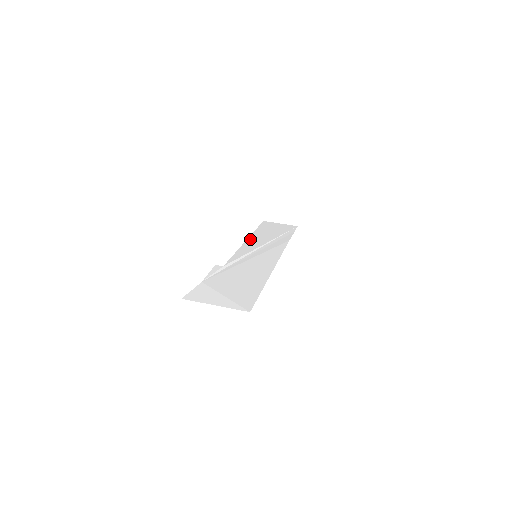
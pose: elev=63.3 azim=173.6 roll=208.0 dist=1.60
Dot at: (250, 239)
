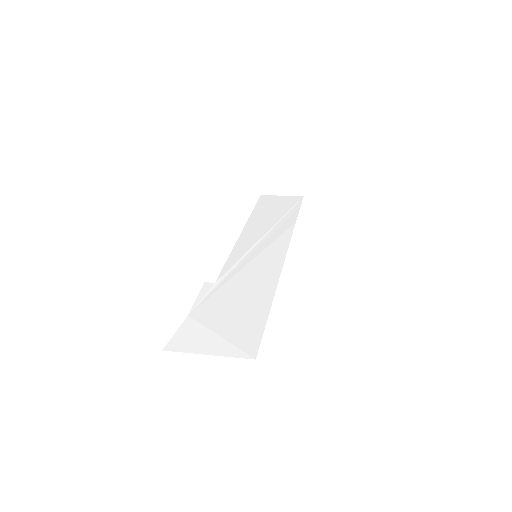
Dot at: (246, 229)
